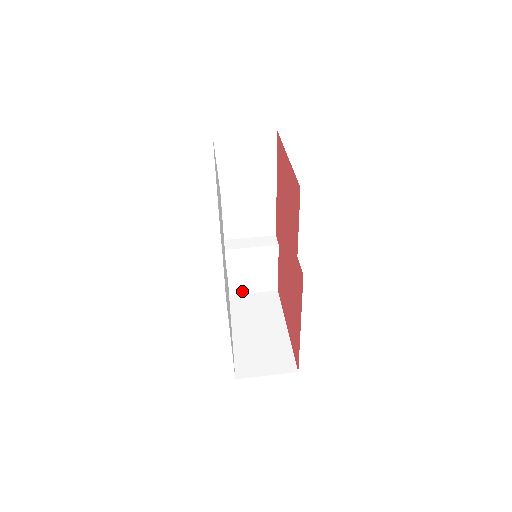
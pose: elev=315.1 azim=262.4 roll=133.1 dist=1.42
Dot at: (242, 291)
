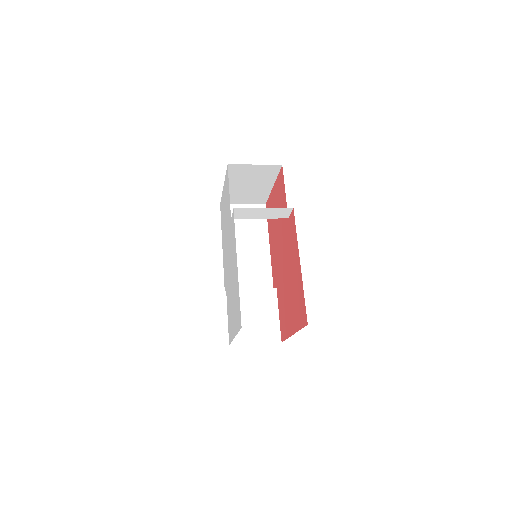
Dot at: (245, 341)
